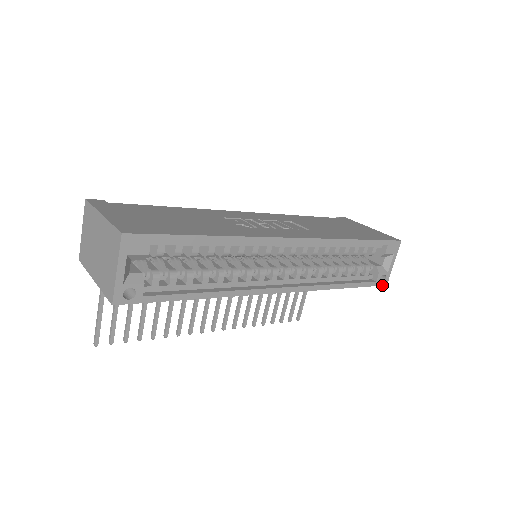
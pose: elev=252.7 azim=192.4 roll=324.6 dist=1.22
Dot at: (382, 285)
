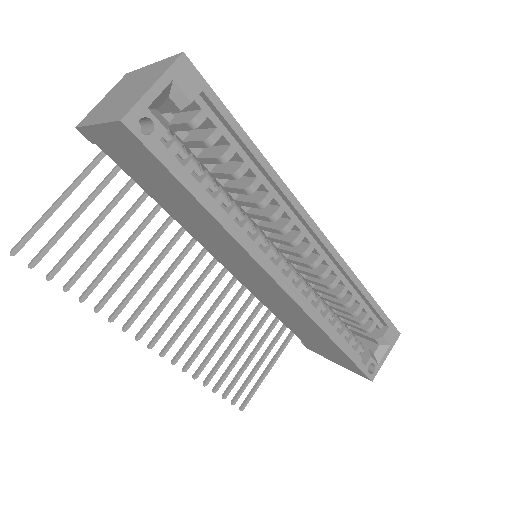
Dot at: (368, 377)
